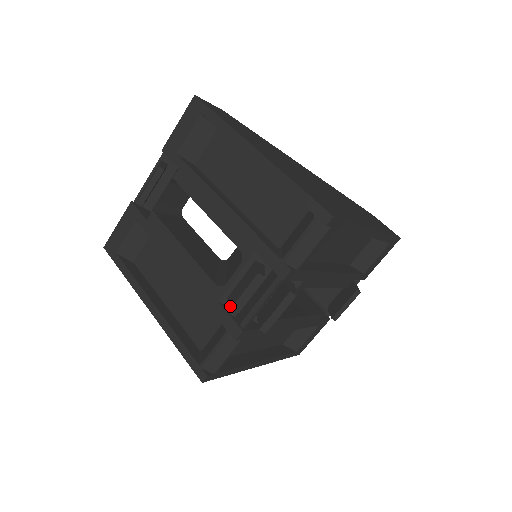
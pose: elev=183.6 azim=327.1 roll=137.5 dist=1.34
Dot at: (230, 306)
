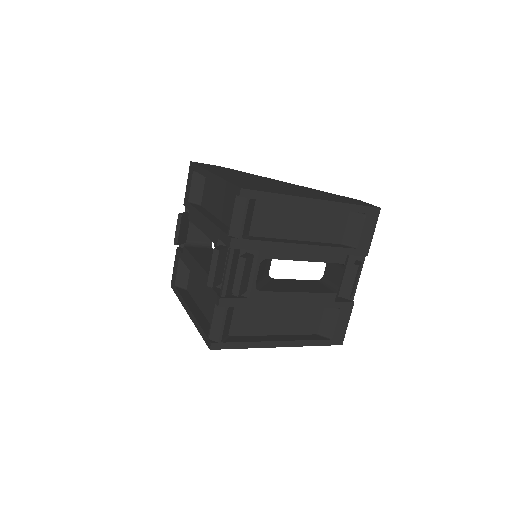
Dot at: (208, 281)
